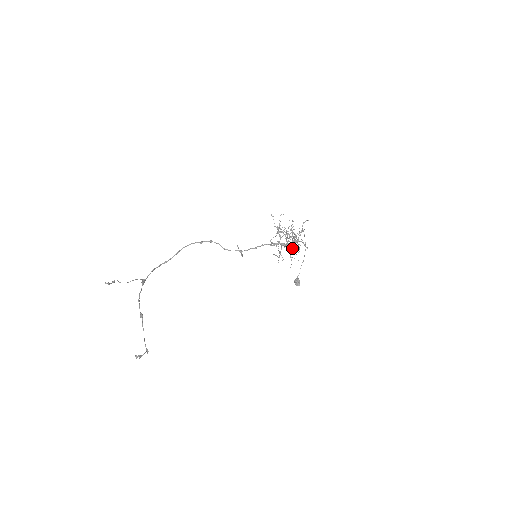
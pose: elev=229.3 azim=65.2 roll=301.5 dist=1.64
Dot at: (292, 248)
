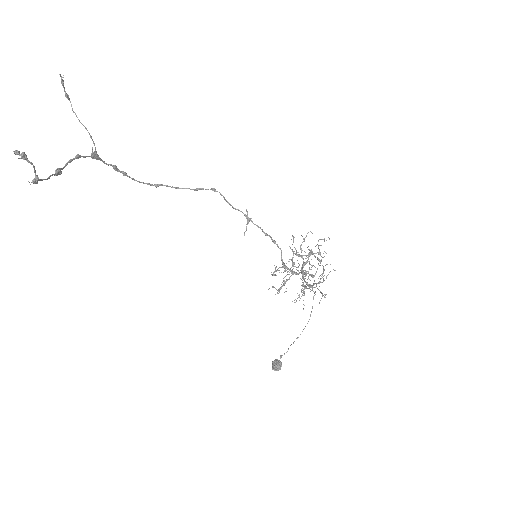
Dot at: (296, 300)
